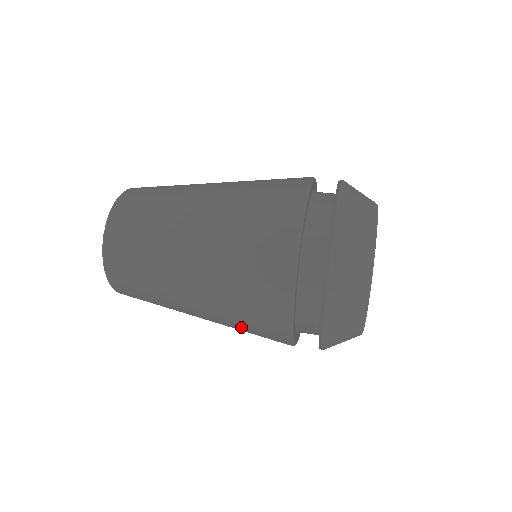
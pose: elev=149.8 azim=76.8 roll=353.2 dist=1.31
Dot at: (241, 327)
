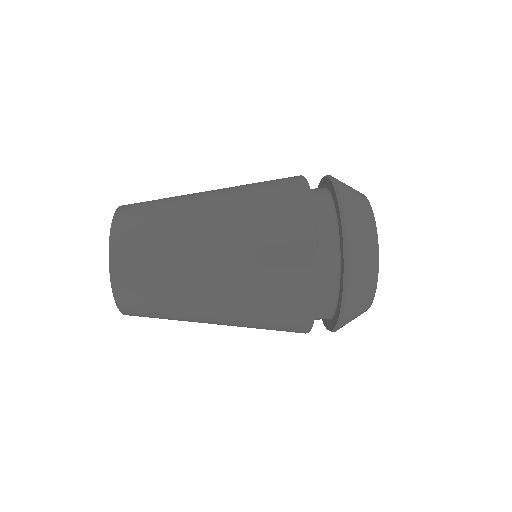
Dot at: occluded
